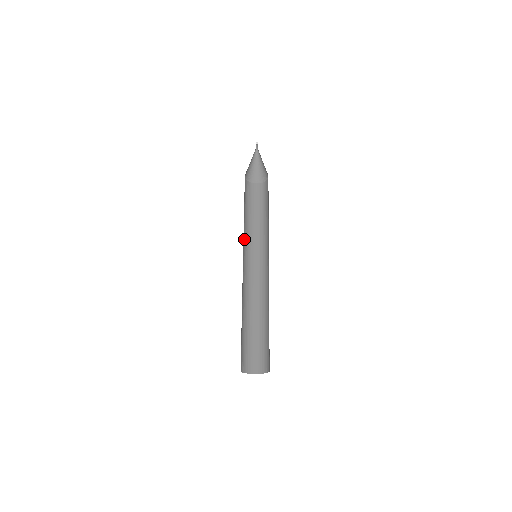
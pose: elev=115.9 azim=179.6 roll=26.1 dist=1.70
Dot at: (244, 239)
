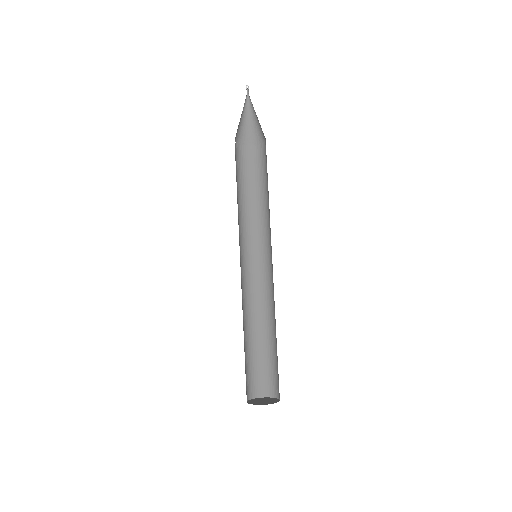
Dot at: occluded
